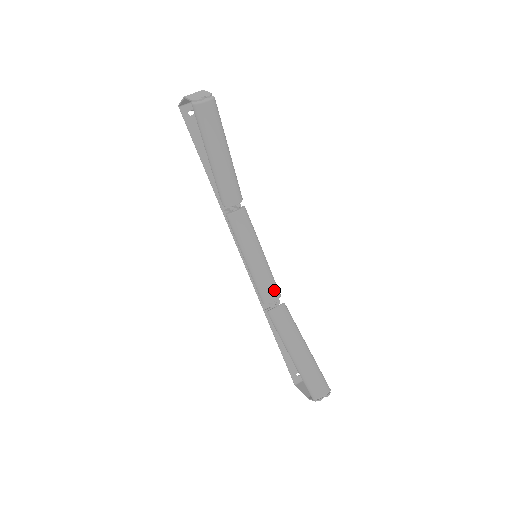
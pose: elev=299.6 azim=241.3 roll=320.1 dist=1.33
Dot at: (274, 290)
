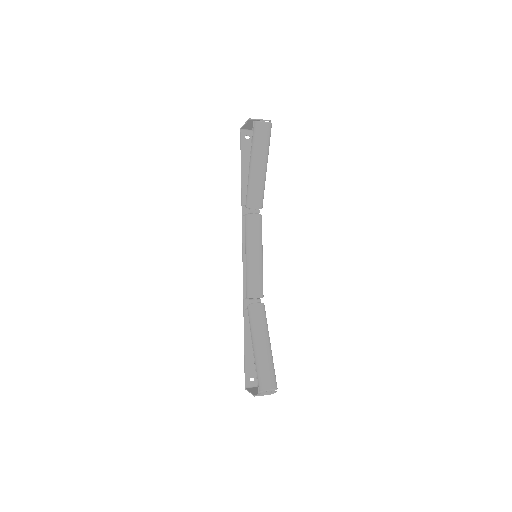
Dot at: (260, 289)
